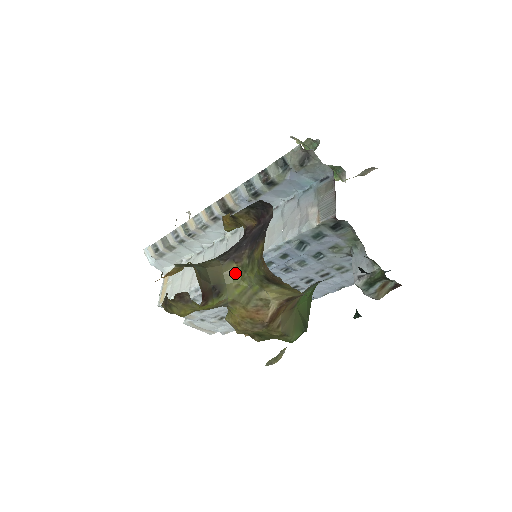
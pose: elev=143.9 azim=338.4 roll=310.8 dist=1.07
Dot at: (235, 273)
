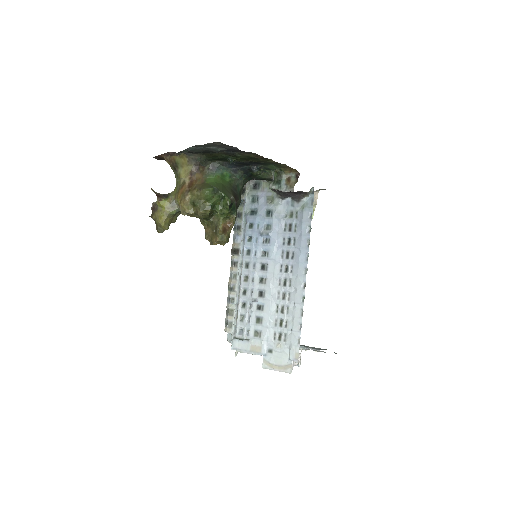
Dot at: (174, 189)
